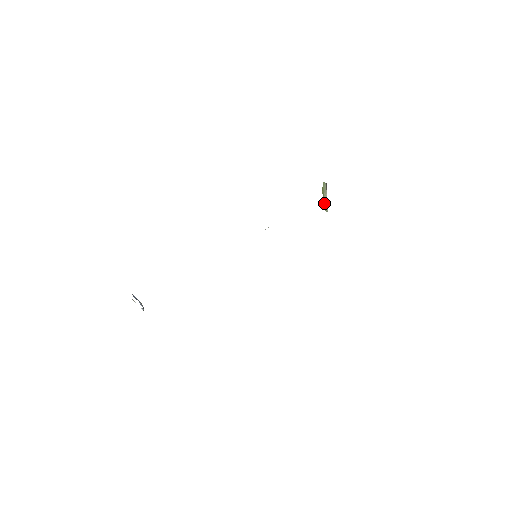
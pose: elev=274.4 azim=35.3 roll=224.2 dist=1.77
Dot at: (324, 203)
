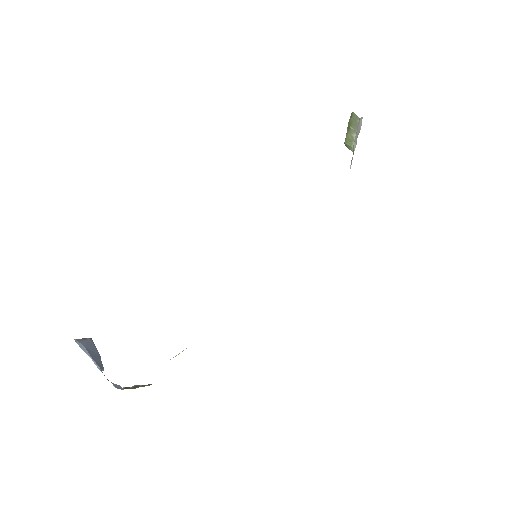
Dot at: (348, 139)
